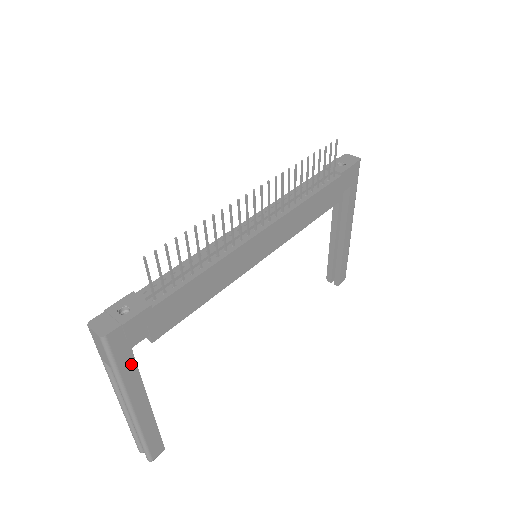
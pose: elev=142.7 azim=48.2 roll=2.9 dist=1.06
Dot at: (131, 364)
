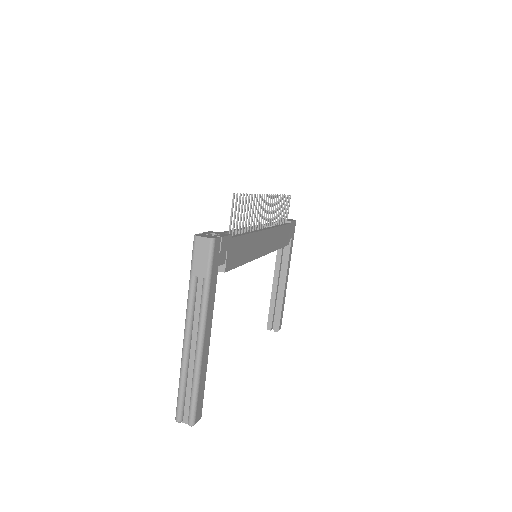
Dot at: (214, 283)
